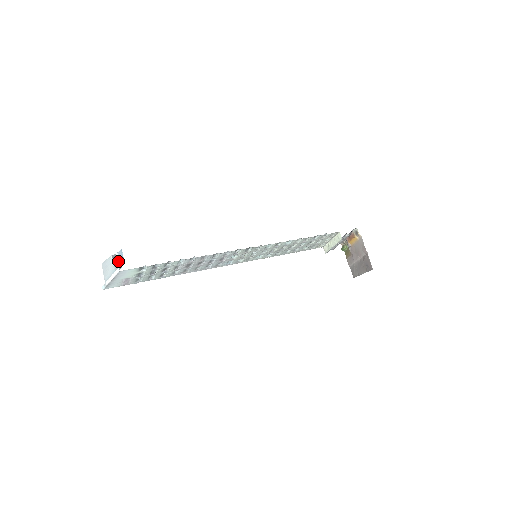
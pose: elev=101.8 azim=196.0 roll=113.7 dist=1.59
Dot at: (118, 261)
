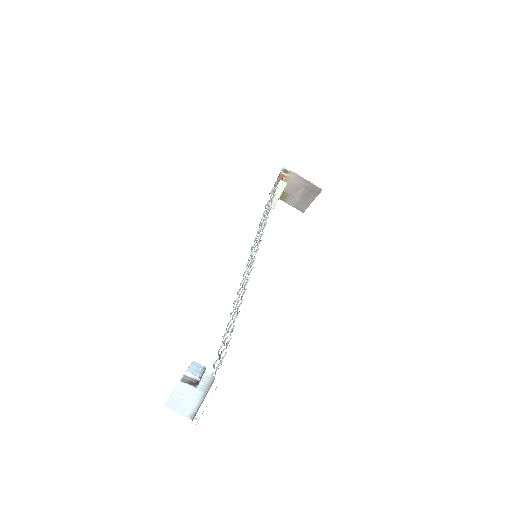
Dot at: (198, 378)
